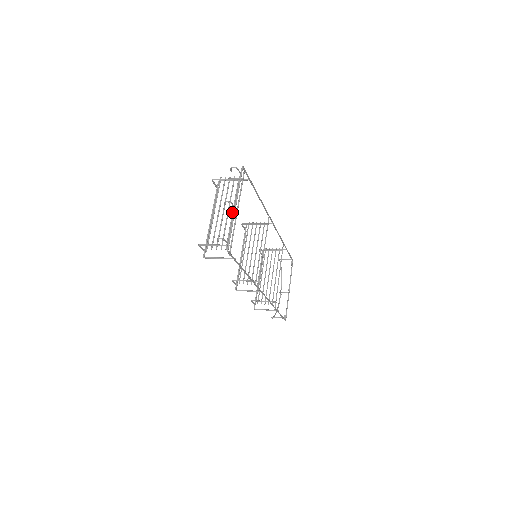
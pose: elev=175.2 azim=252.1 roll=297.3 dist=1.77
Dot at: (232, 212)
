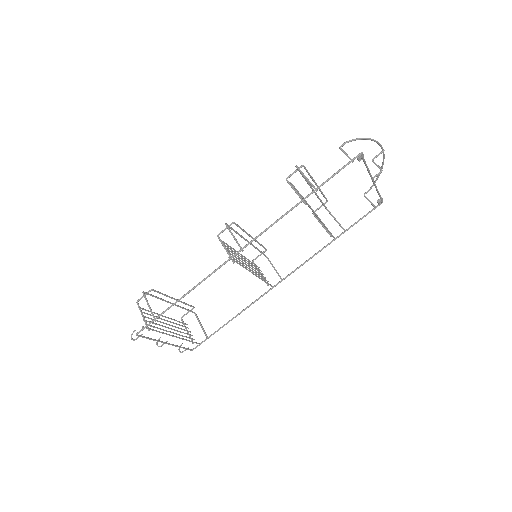
Dot at: occluded
